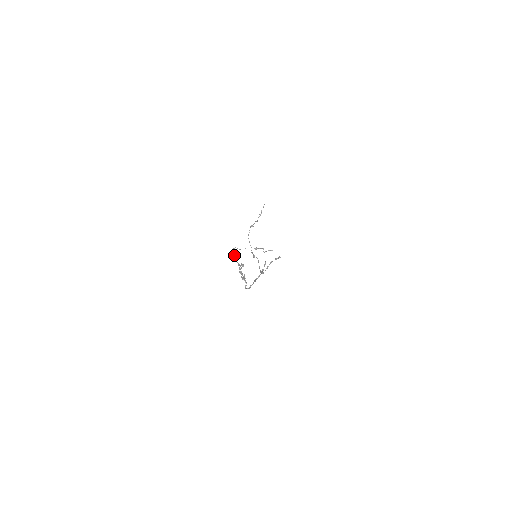
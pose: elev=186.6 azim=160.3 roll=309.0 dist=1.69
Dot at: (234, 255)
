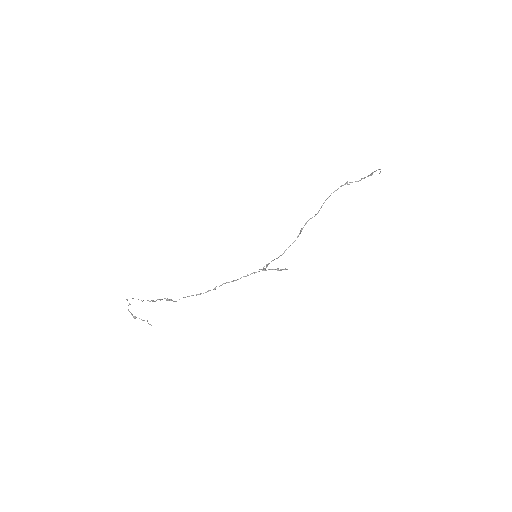
Dot at: occluded
